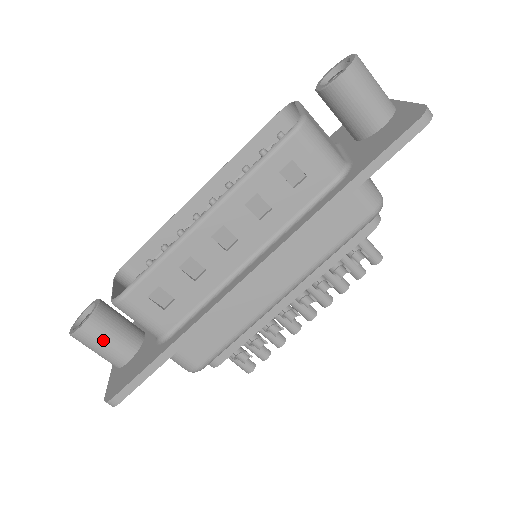
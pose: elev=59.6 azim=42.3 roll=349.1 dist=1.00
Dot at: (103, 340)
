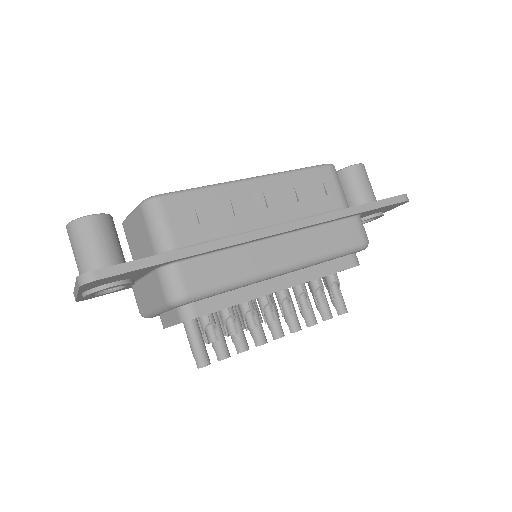
Dot at: (102, 238)
